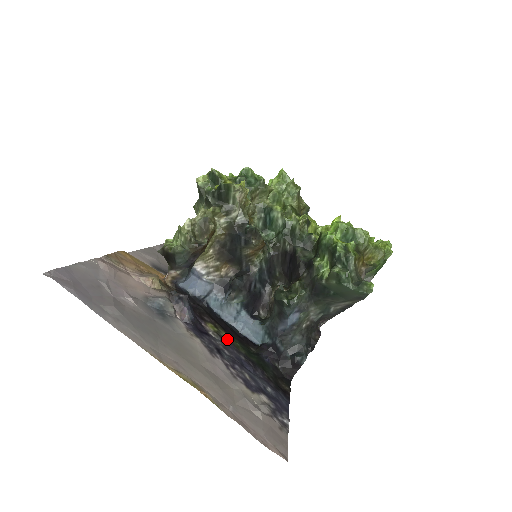
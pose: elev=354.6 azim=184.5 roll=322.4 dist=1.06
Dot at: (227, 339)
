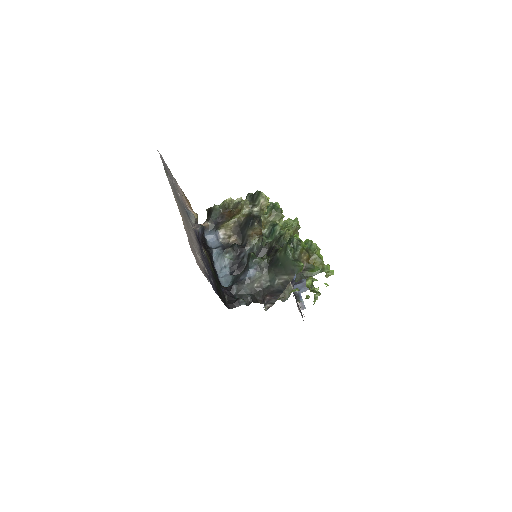
Dot at: (209, 262)
